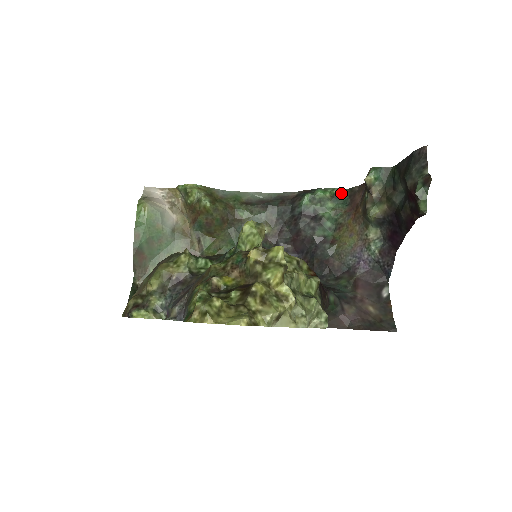
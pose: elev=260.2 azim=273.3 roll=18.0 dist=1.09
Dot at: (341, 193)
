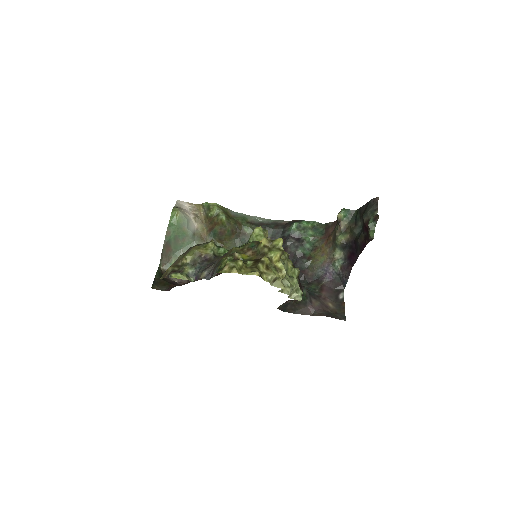
Dot at: (319, 226)
